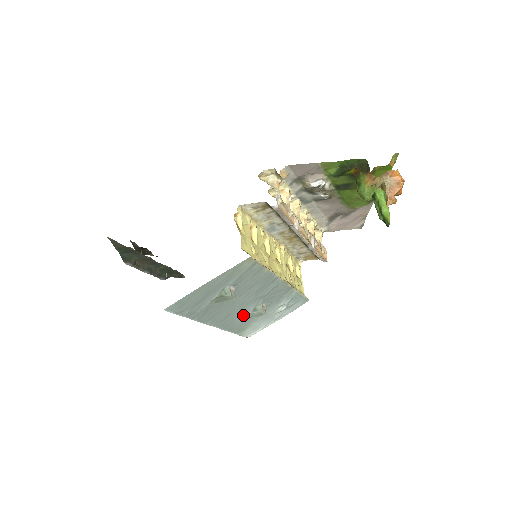
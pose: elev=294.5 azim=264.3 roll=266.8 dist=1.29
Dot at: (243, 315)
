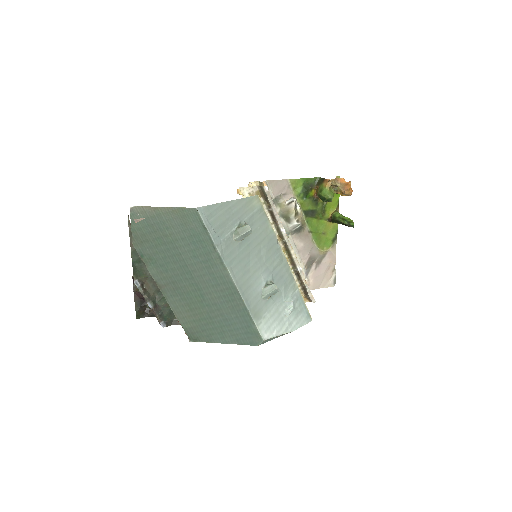
Dot at: (257, 287)
